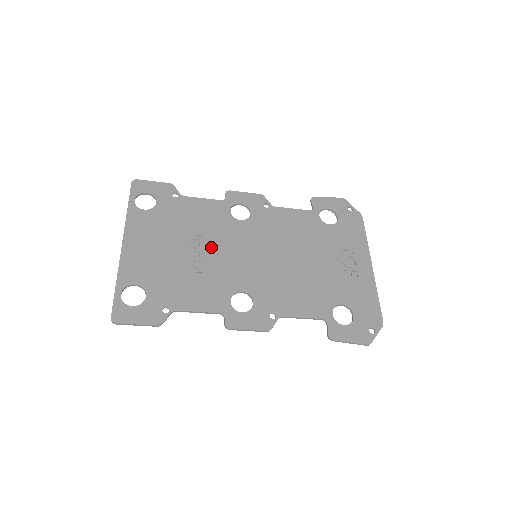
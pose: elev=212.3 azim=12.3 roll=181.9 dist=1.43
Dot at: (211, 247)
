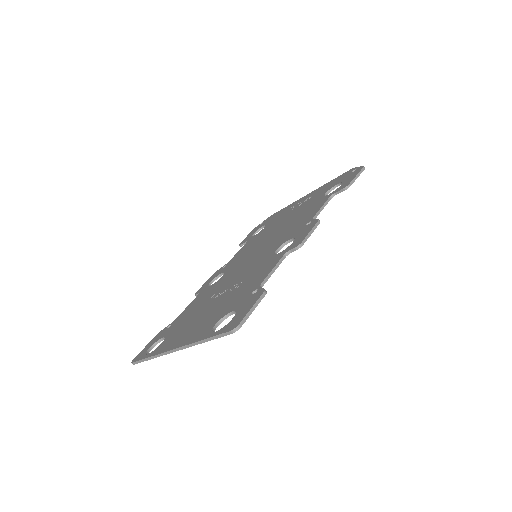
Dot at: (227, 285)
